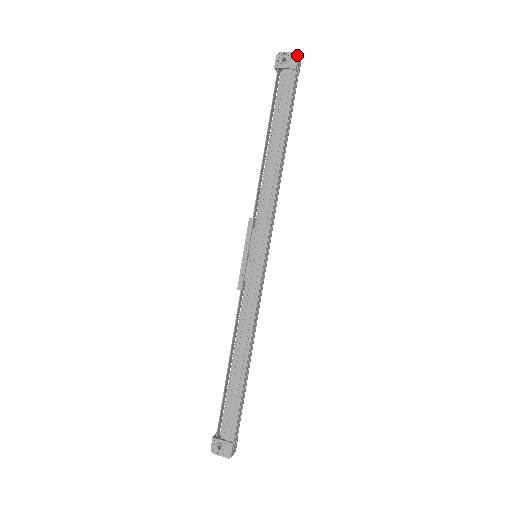
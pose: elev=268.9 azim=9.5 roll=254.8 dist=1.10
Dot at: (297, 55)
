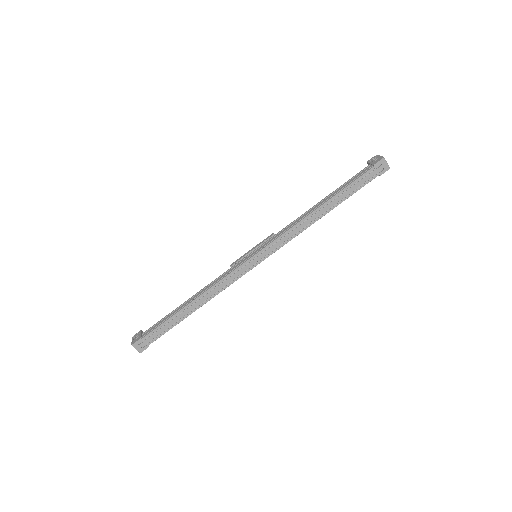
Dot at: (382, 158)
